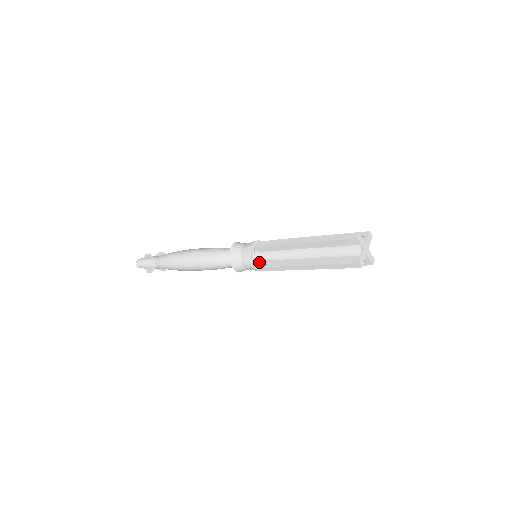
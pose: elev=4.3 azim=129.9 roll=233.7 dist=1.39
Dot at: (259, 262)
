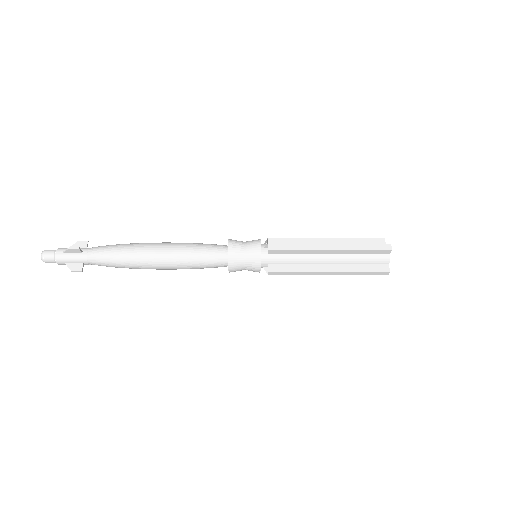
Dot at: (270, 265)
